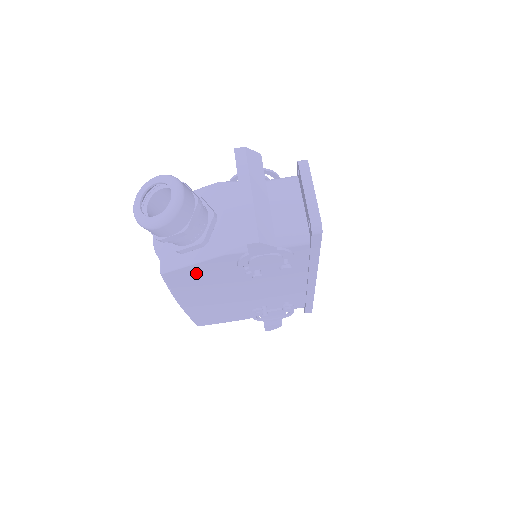
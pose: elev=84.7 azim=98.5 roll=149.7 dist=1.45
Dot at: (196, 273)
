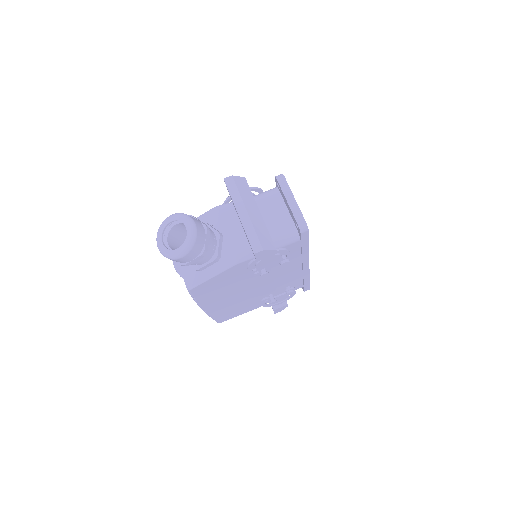
Dot at: (215, 283)
